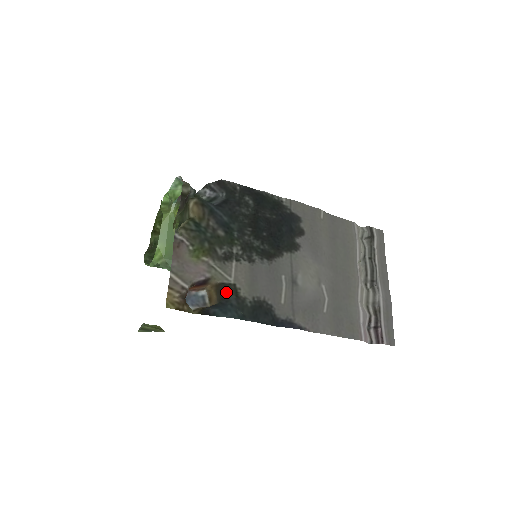
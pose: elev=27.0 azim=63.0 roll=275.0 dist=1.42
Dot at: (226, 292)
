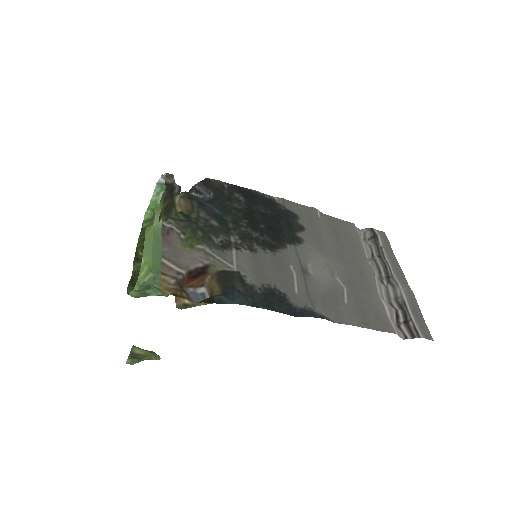
Dot at: (230, 280)
